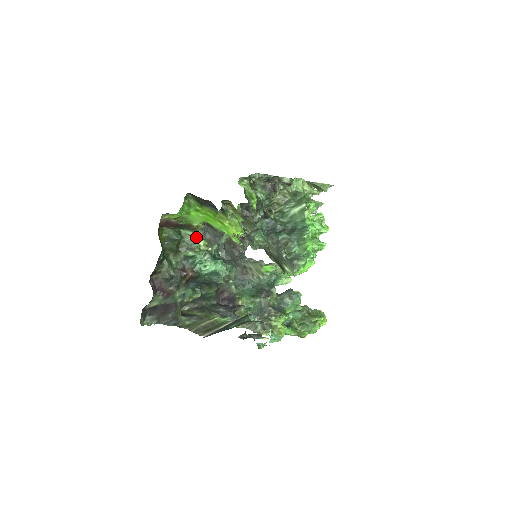
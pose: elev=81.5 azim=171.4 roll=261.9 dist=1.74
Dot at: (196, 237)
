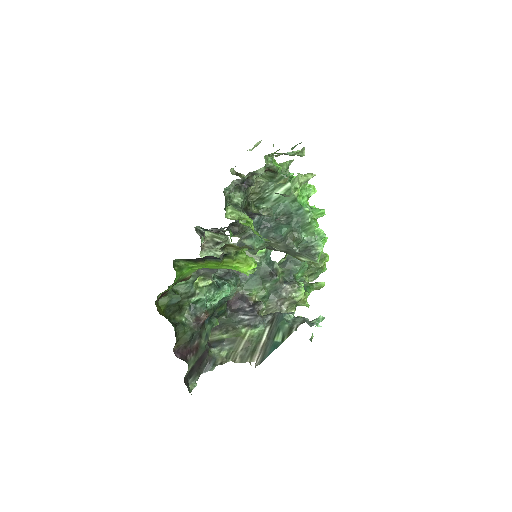
Dot at: (190, 281)
